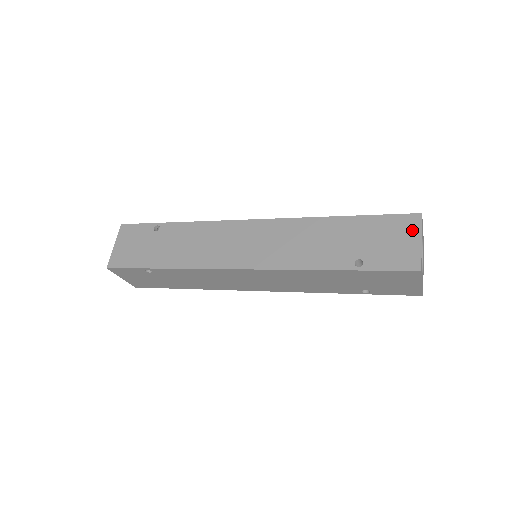
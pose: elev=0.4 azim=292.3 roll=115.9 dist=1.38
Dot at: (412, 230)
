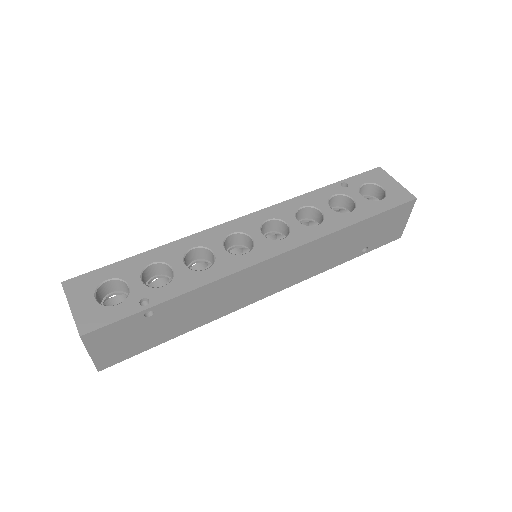
Dot at: (406, 214)
